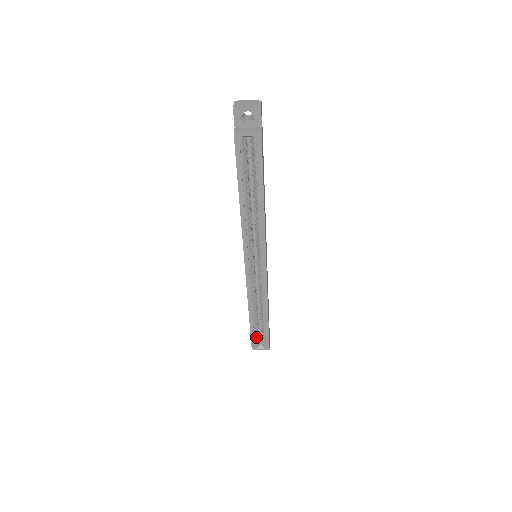
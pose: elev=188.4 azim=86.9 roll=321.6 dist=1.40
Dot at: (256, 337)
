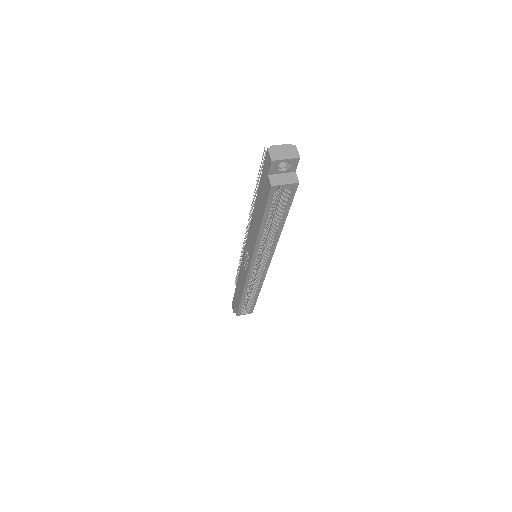
Dot at: (242, 308)
